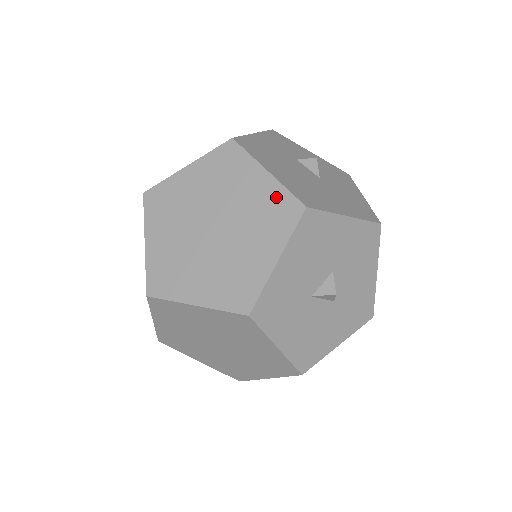
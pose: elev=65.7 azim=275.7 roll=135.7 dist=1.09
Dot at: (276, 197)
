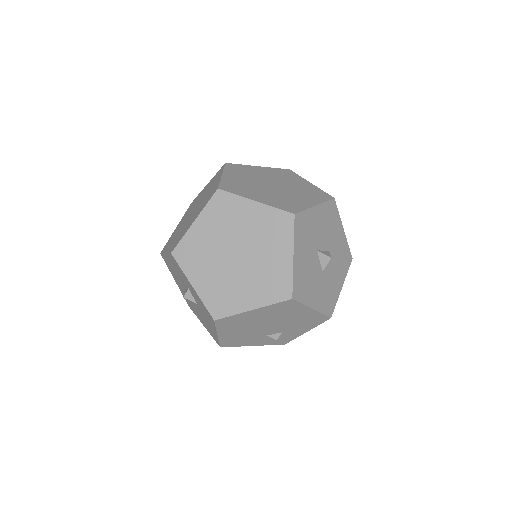
Dot at: (316, 190)
